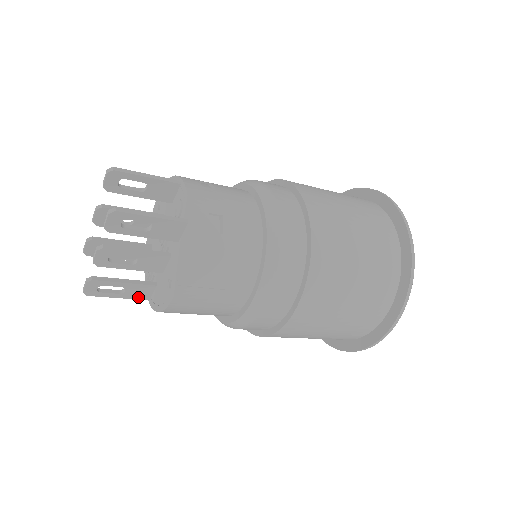
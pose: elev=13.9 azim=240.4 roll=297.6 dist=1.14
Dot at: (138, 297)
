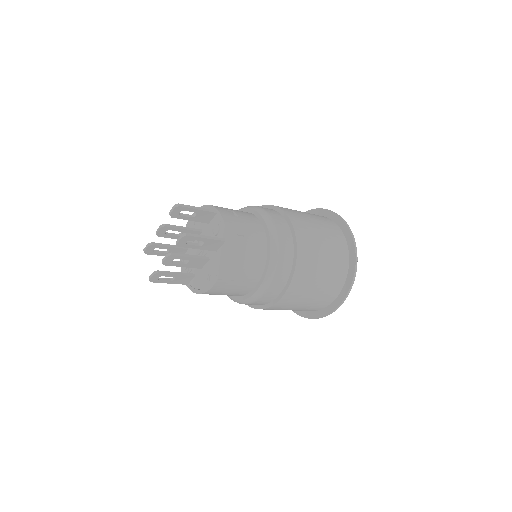
Dot at: (181, 283)
